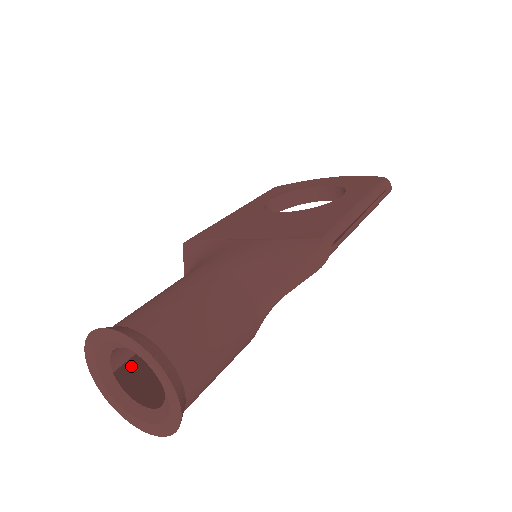
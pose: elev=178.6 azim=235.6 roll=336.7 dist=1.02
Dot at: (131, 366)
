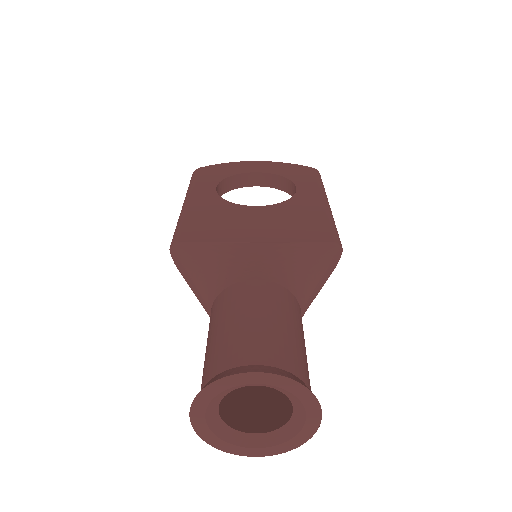
Dot at: occluded
